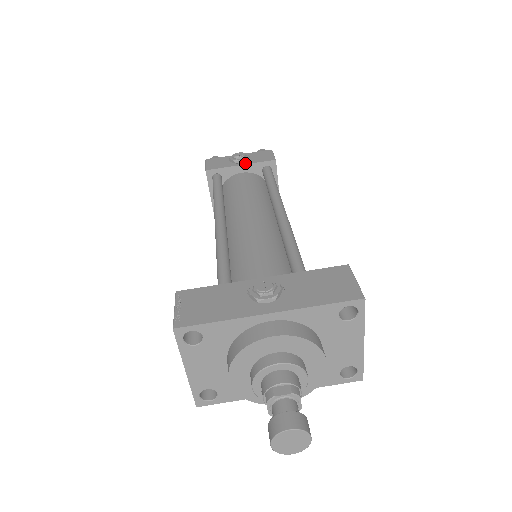
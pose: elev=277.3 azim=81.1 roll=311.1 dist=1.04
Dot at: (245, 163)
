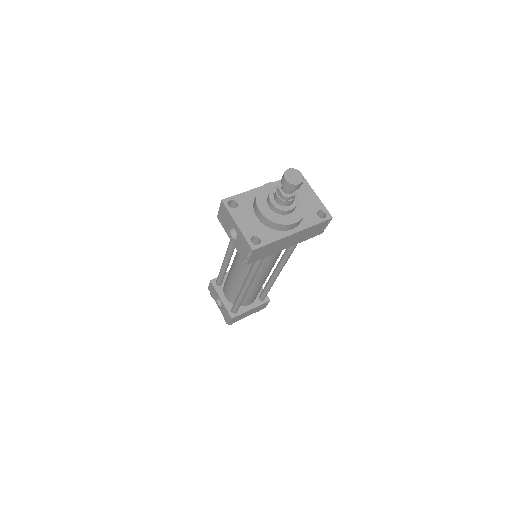
Dot at: occluded
